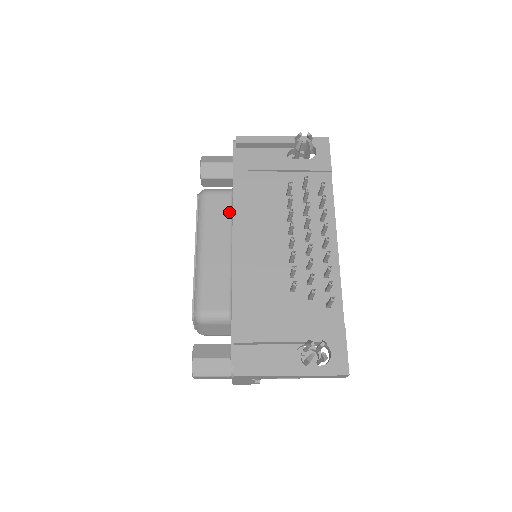
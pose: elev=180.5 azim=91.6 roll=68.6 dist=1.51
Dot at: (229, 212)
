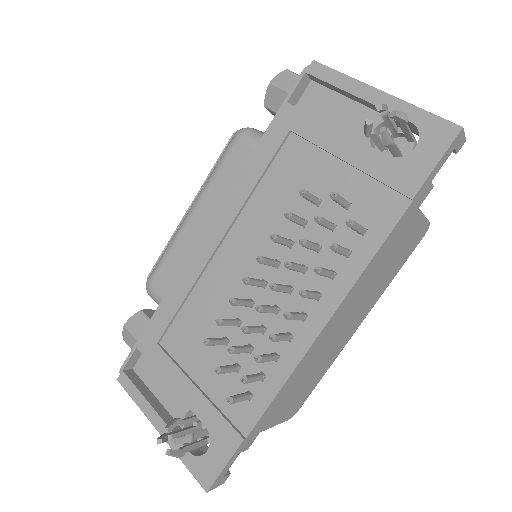
Dot at: occluded
